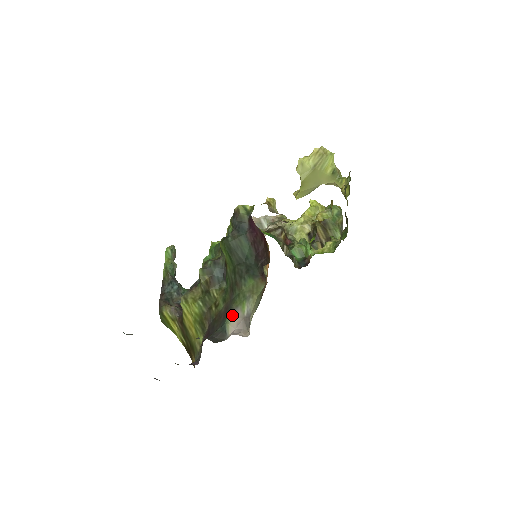
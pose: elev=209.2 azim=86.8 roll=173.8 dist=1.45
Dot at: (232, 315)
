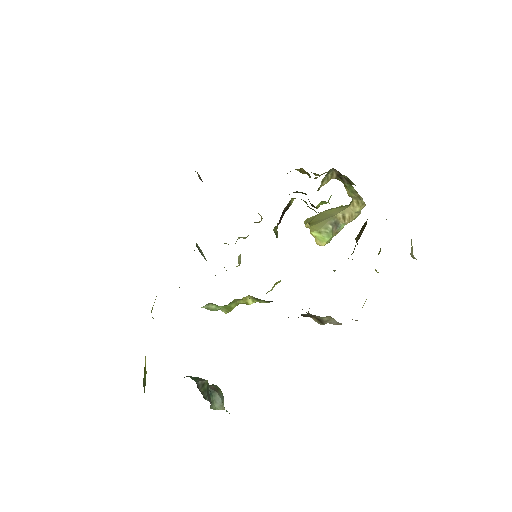
Dot at: occluded
